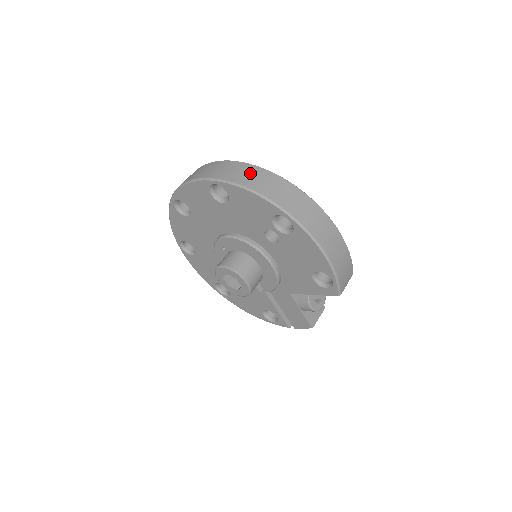
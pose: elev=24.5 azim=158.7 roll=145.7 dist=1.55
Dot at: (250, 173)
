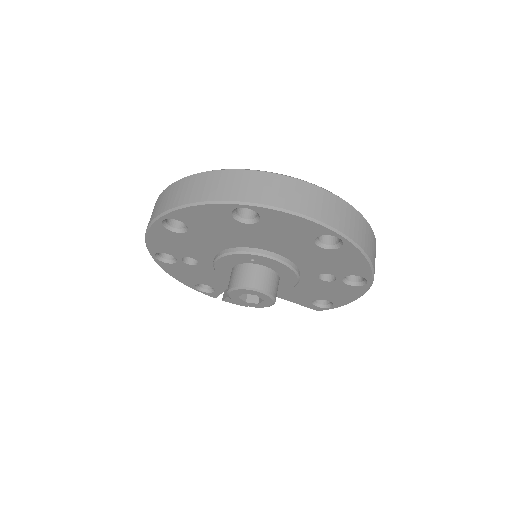
Dot at: (366, 233)
